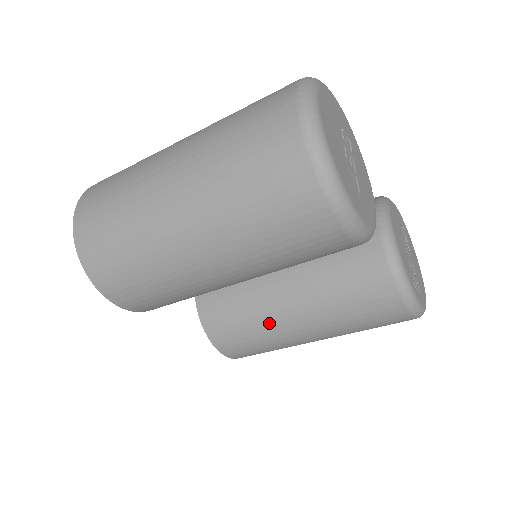
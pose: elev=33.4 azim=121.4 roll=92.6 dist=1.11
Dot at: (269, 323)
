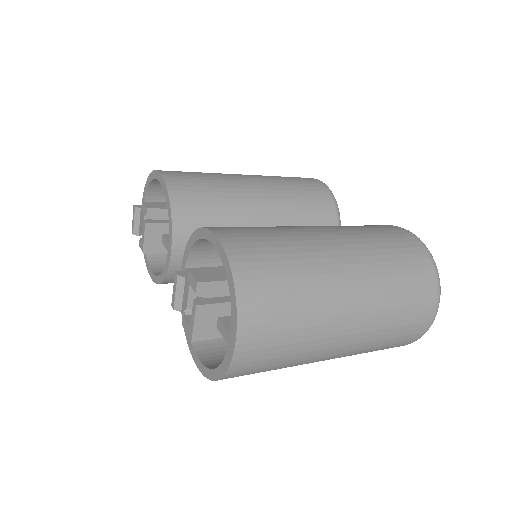
Dot at: occluded
